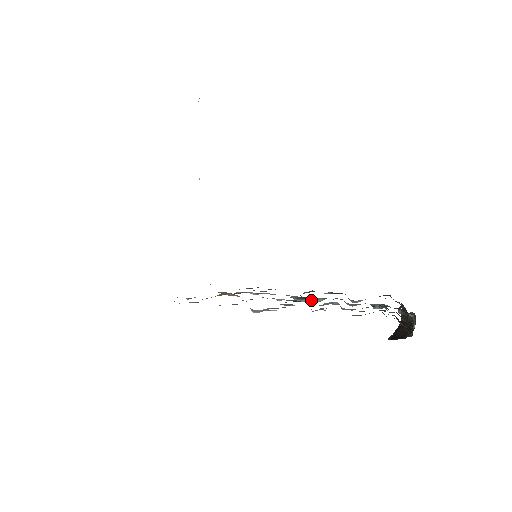
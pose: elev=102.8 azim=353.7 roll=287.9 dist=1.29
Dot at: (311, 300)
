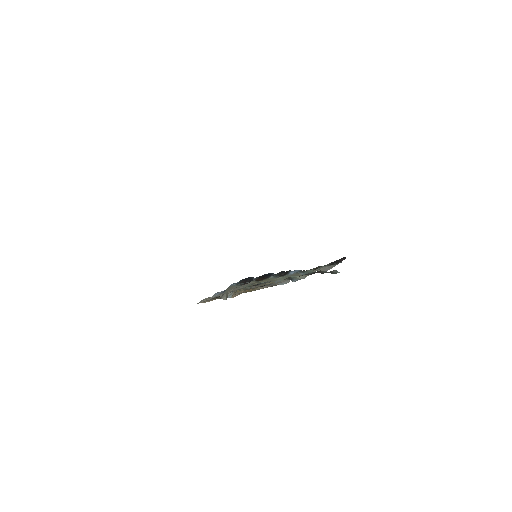
Dot at: (296, 278)
